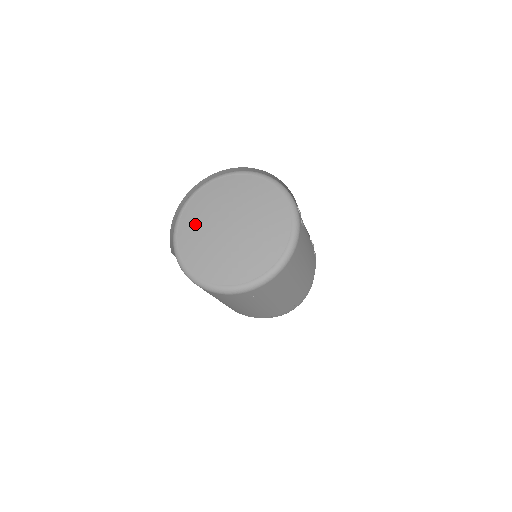
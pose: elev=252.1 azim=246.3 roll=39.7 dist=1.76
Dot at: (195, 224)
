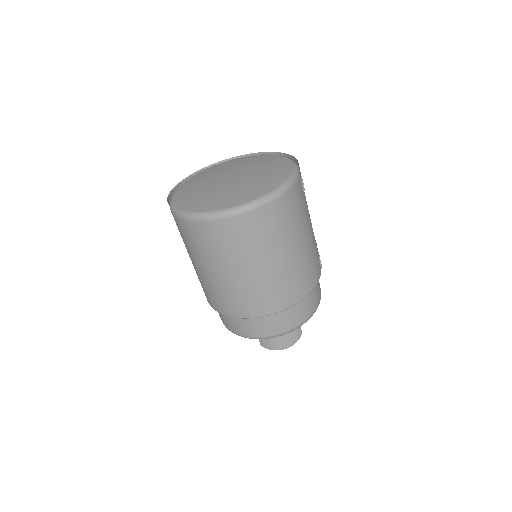
Dot at: (197, 181)
